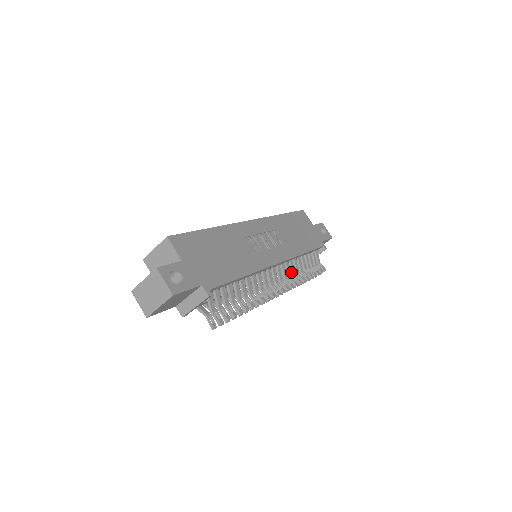
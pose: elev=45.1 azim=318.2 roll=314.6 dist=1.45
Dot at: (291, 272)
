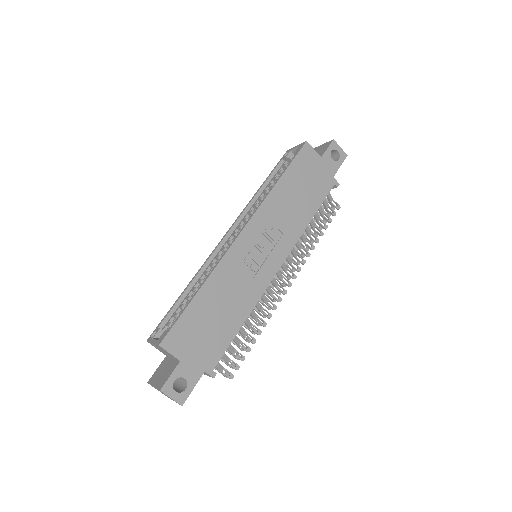
Dot at: occluded
